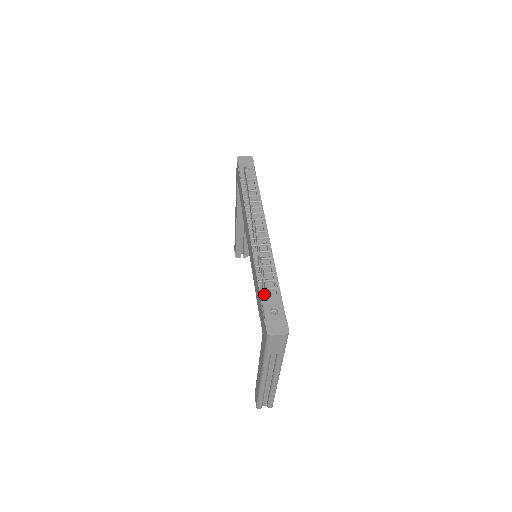
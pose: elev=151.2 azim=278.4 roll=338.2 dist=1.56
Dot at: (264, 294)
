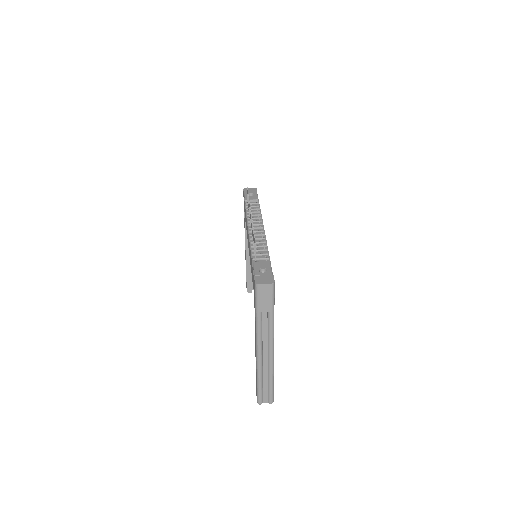
Dot at: (256, 261)
